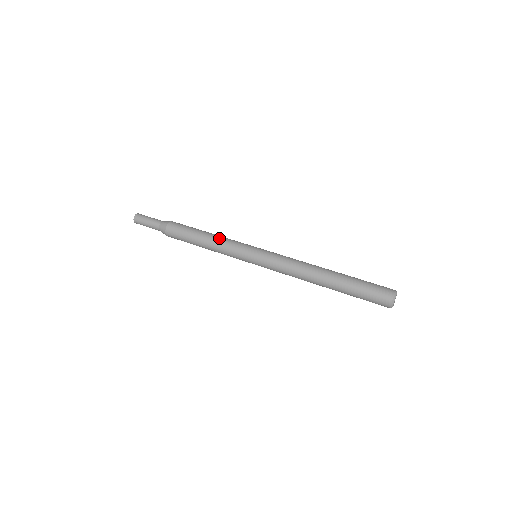
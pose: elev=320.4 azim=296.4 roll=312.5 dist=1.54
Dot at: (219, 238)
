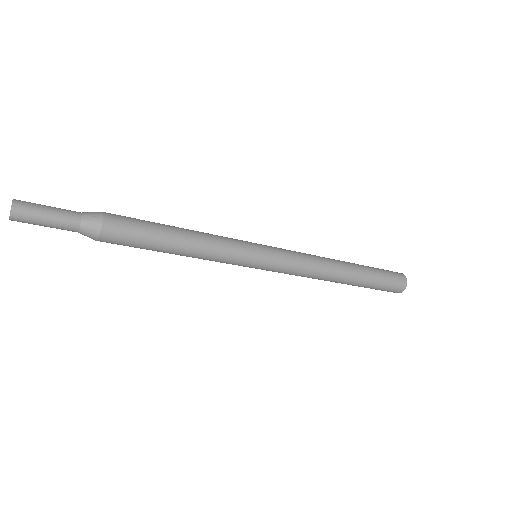
Dot at: occluded
